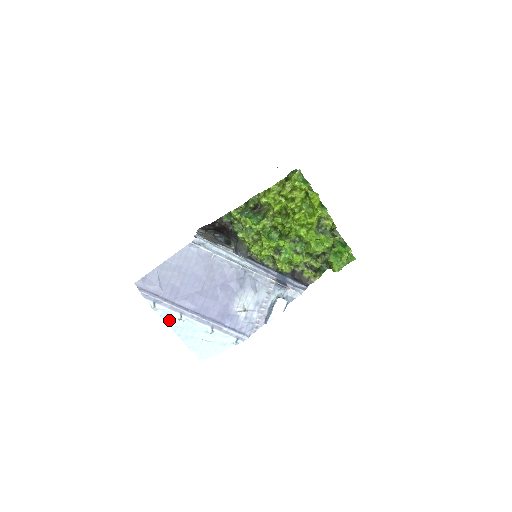
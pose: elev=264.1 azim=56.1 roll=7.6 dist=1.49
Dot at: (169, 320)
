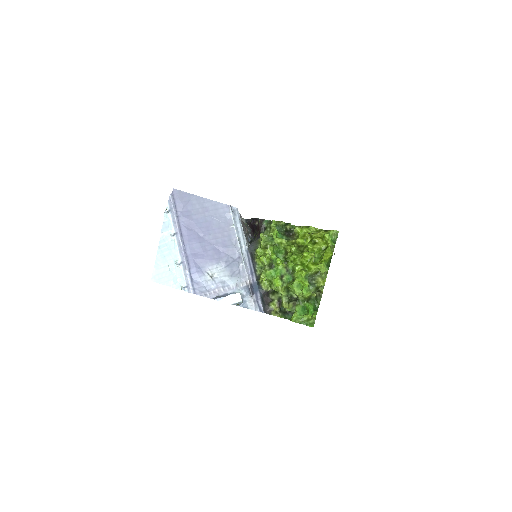
Dot at: (165, 230)
